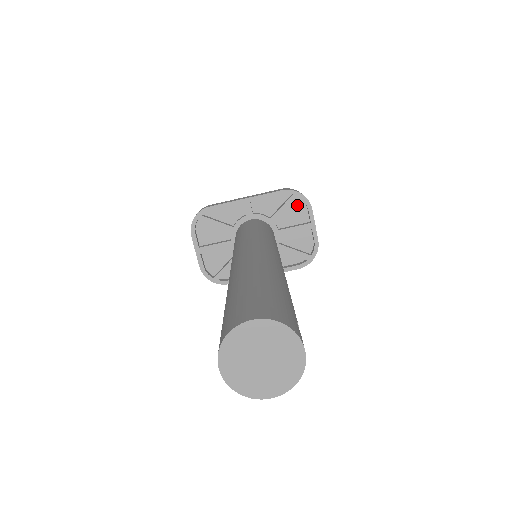
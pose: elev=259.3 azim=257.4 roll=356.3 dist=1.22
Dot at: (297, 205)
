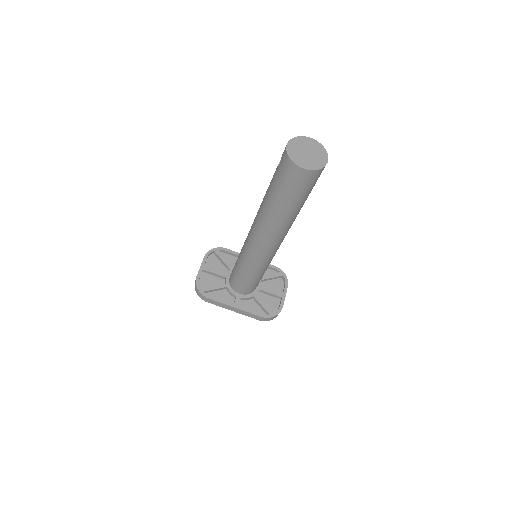
Dot at: (279, 281)
